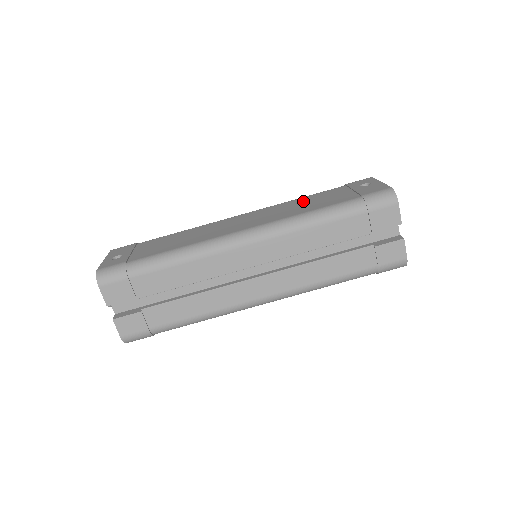
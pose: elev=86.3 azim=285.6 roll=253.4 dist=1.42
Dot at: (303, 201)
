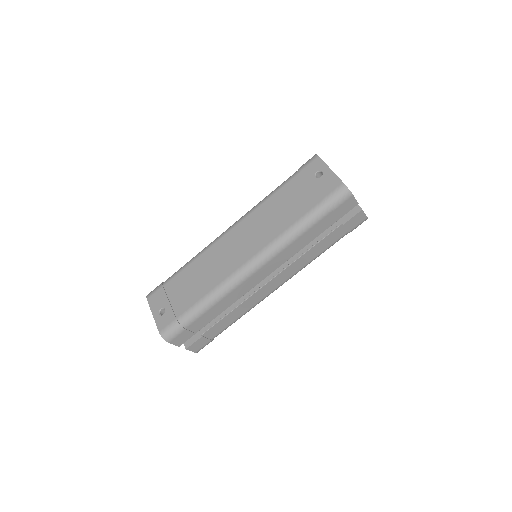
Dot at: (275, 206)
